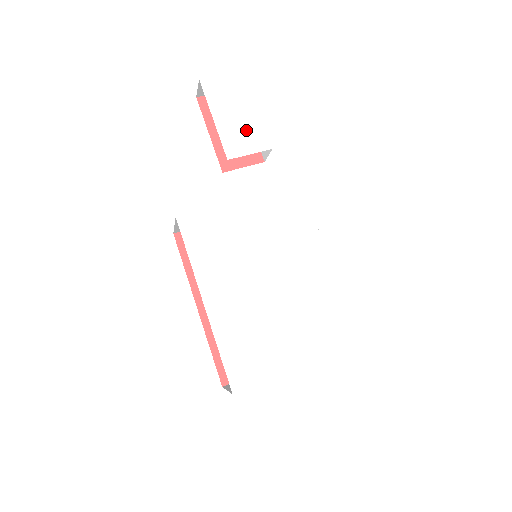
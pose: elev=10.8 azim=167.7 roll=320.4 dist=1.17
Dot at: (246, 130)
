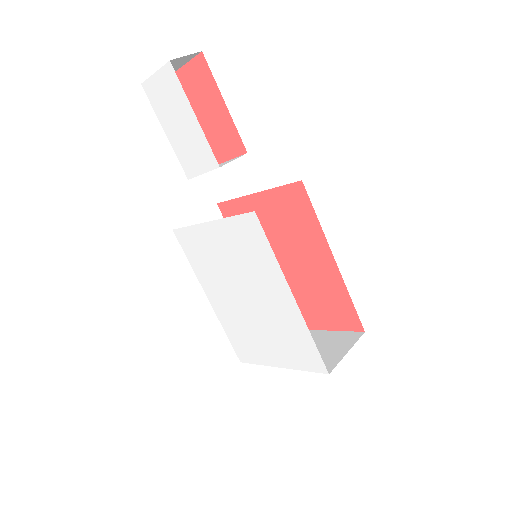
Dot at: (193, 145)
